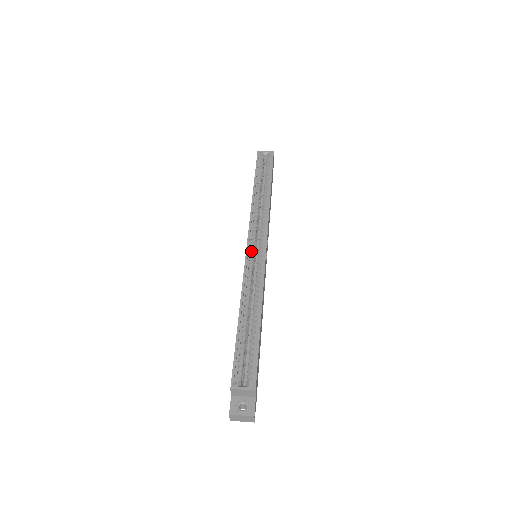
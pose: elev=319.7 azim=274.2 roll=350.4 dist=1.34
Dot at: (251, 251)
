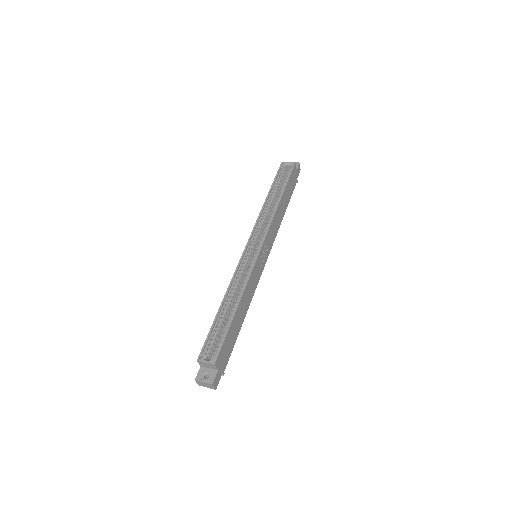
Dot at: (248, 252)
